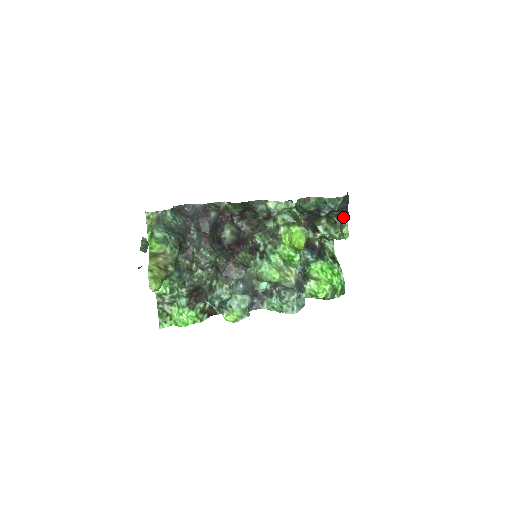
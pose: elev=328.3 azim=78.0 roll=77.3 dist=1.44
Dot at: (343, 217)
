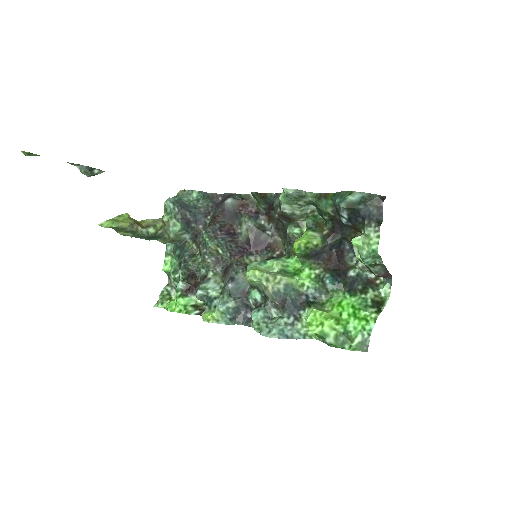
Dot at: (369, 228)
